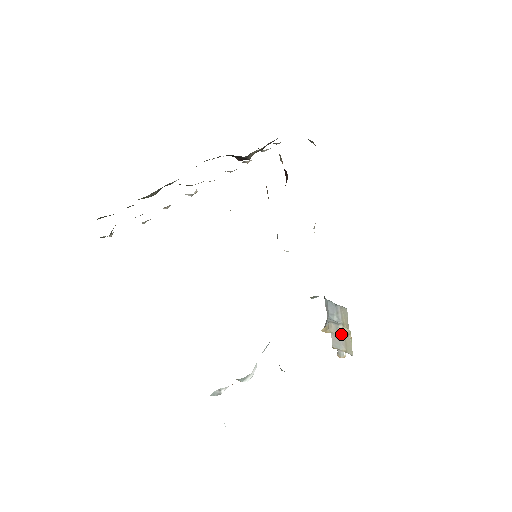
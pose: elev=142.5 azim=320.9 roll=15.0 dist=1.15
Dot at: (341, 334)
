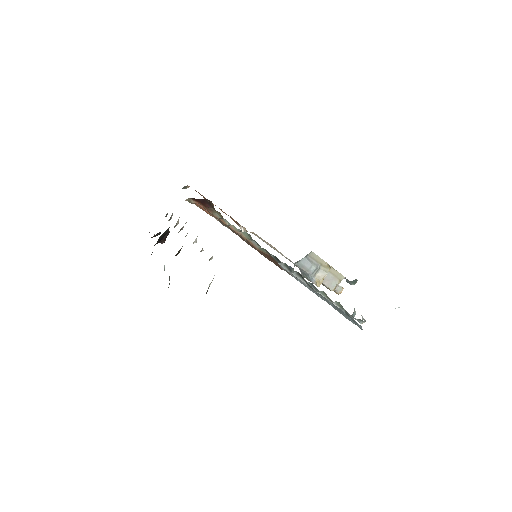
Dot at: (328, 270)
